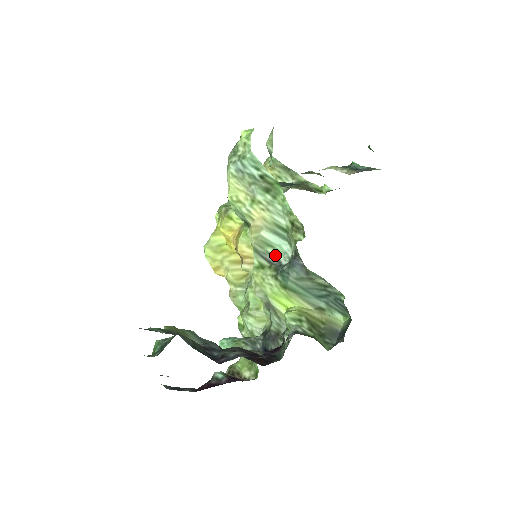
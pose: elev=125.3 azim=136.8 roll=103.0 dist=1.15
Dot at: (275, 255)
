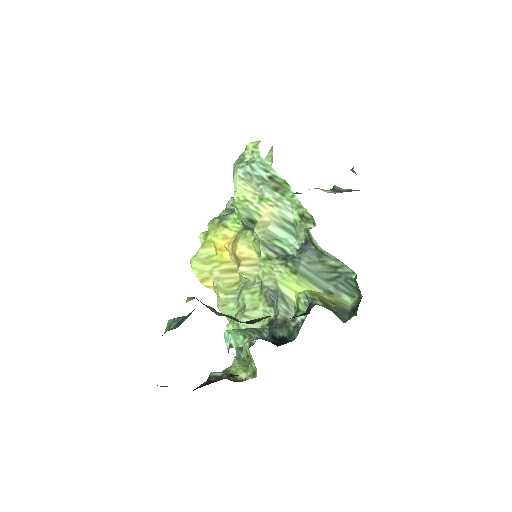
Dot at: (282, 247)
